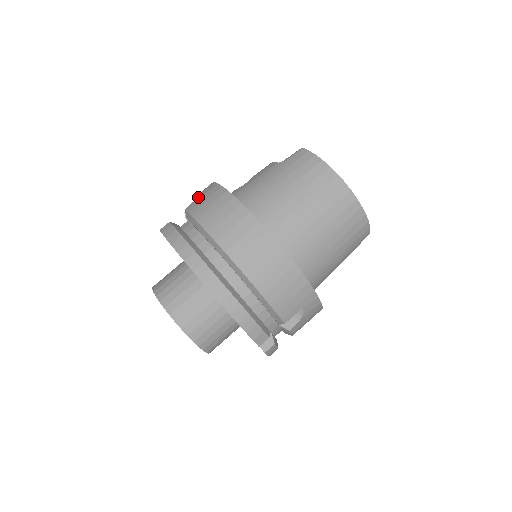
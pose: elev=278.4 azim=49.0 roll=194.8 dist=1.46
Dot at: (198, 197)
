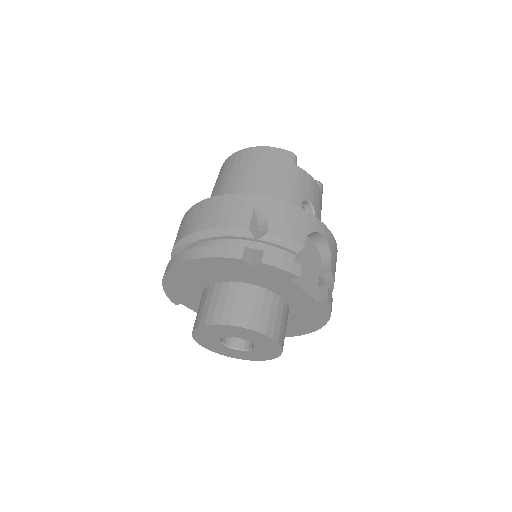
Dot at: occluded
